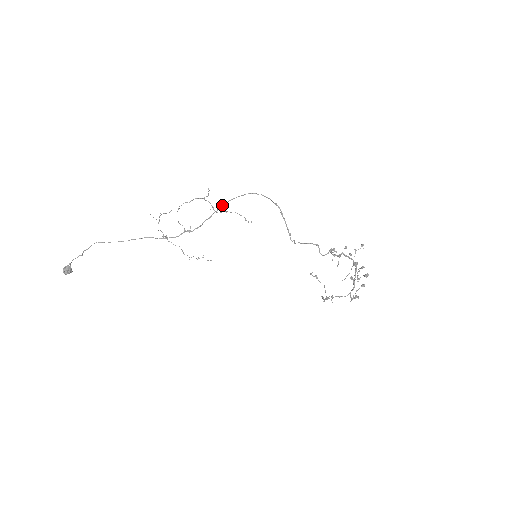
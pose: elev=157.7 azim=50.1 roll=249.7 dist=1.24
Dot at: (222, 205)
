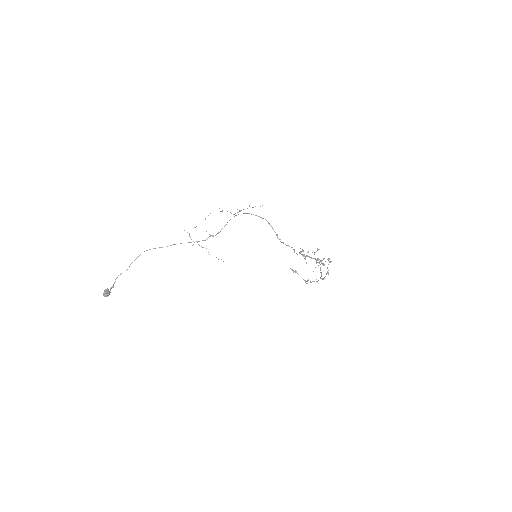
Dot at: occluded
